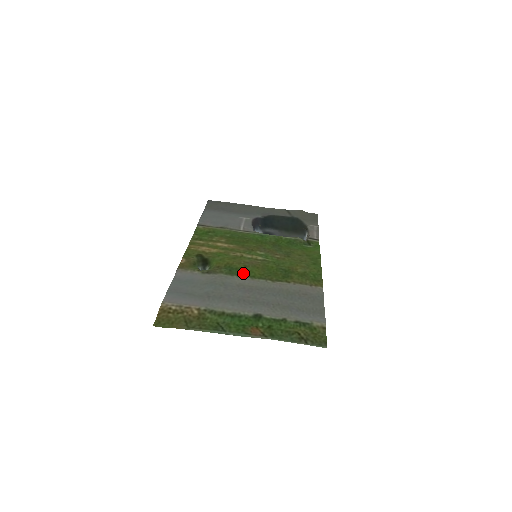
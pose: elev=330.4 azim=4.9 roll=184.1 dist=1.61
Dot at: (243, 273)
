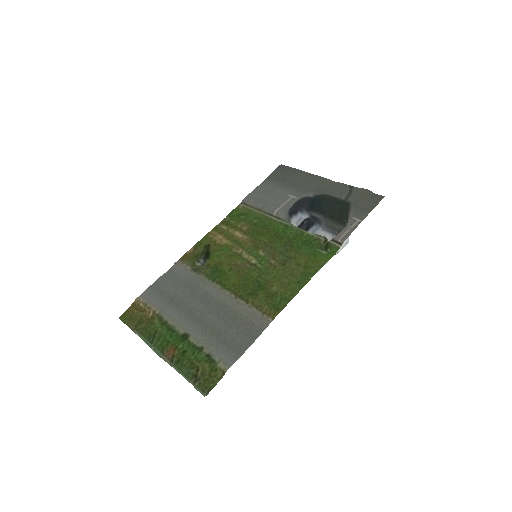
Dot at: (220, 279)
